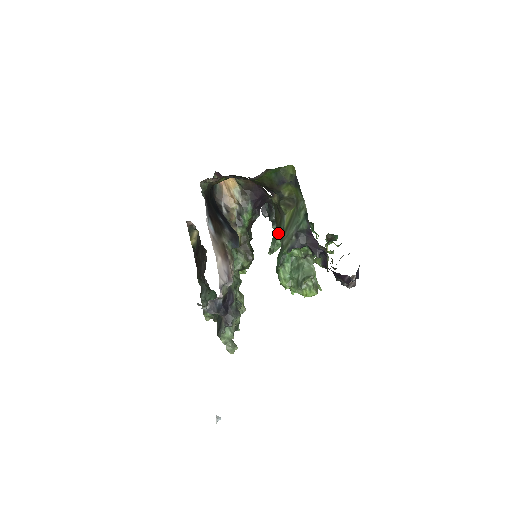
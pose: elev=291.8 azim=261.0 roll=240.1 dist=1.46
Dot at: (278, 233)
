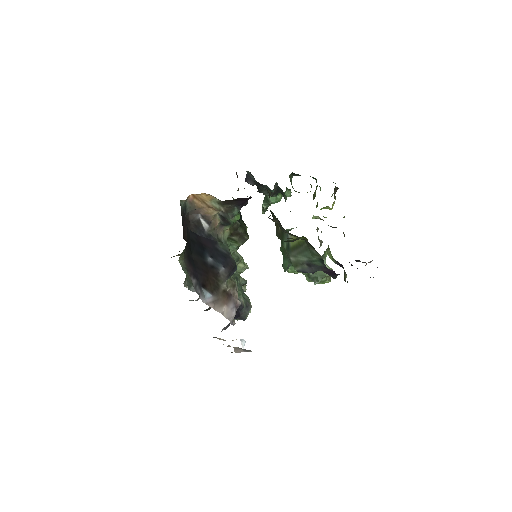
Dot at: occluded
